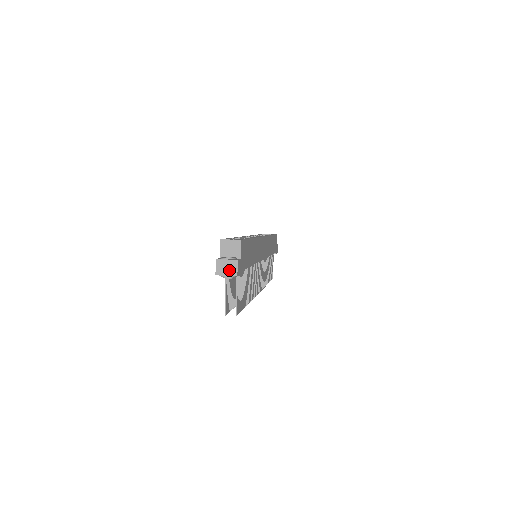
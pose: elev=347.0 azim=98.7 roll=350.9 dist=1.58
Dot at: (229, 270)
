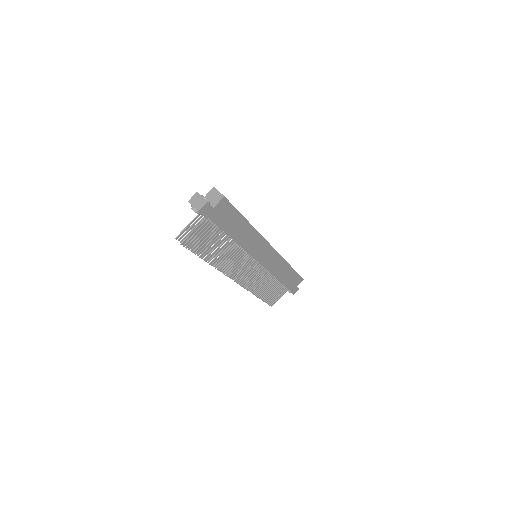
Dot at: (197, 204)
